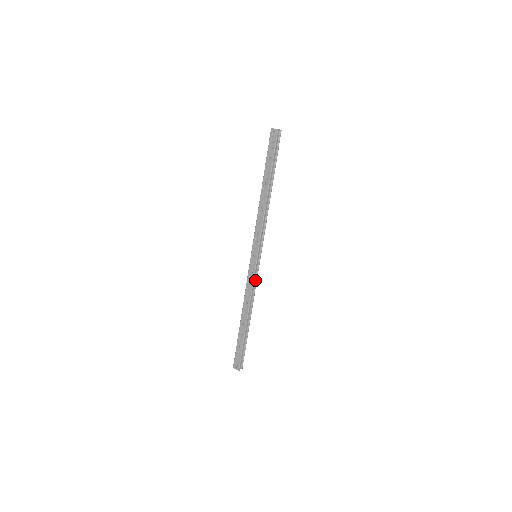
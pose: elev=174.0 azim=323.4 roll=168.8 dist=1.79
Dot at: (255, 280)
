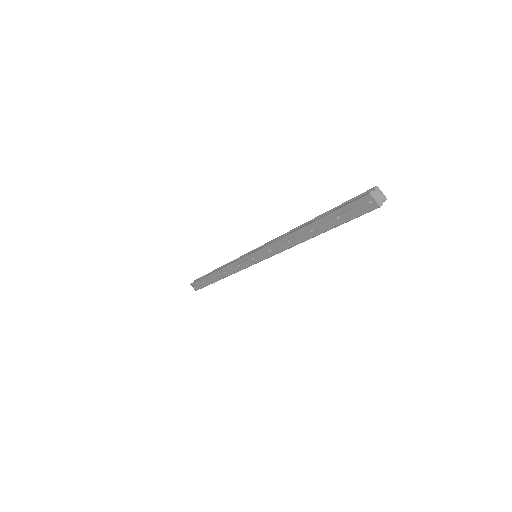
Dot at: occluded
